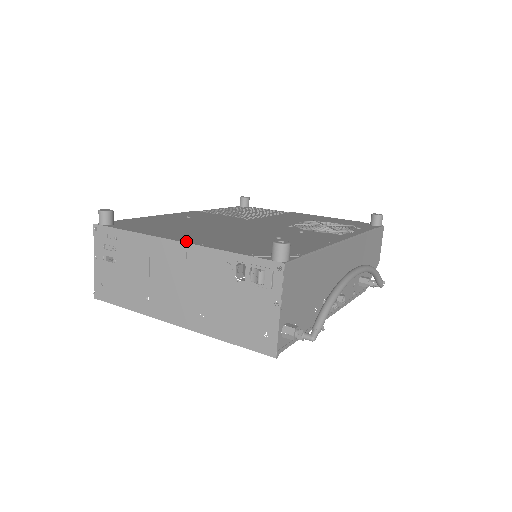
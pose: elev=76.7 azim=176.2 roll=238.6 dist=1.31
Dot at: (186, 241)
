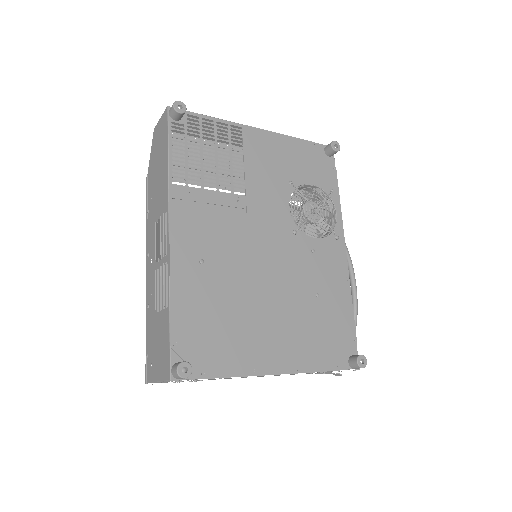
Dot at: (285, 372)
